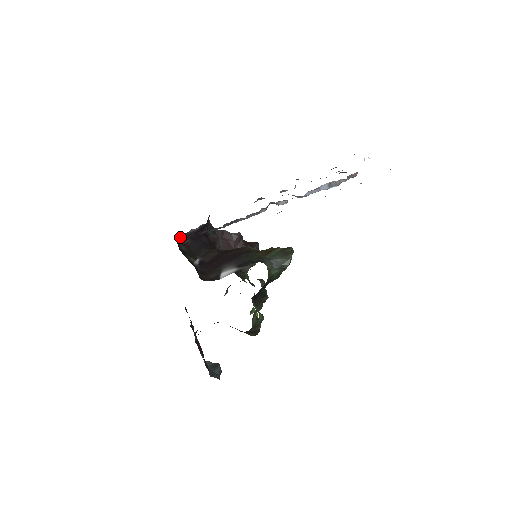
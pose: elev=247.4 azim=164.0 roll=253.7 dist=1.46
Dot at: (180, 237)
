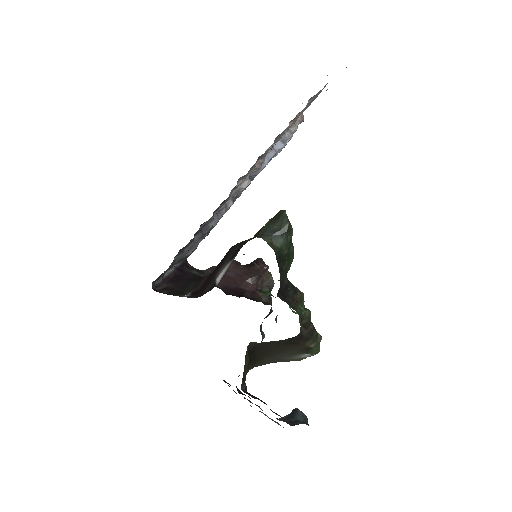
Dot at: (156, 285)
